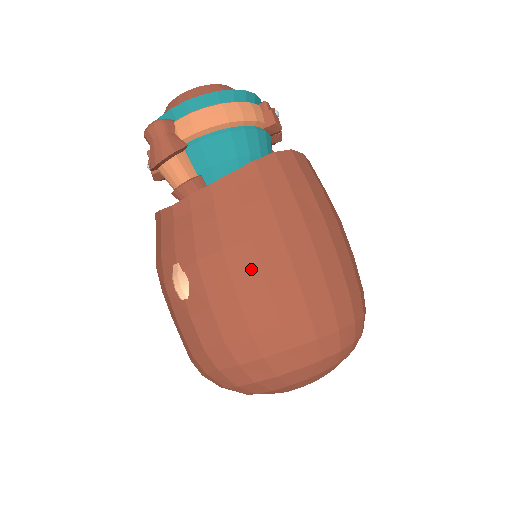
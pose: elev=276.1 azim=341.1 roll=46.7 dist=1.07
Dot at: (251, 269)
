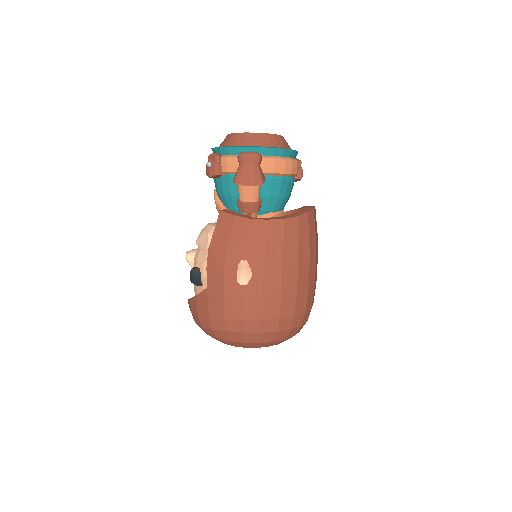
Dot at: (293, 280)
